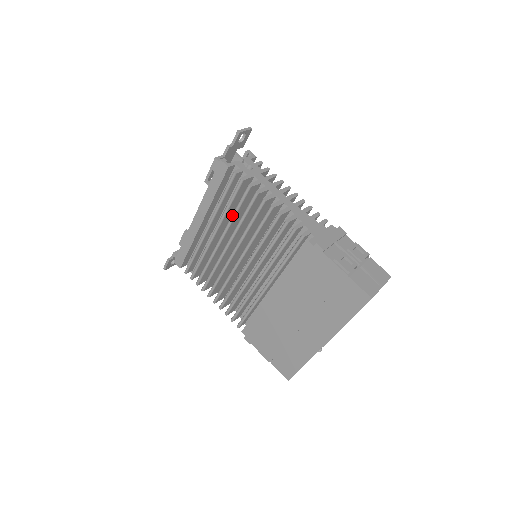
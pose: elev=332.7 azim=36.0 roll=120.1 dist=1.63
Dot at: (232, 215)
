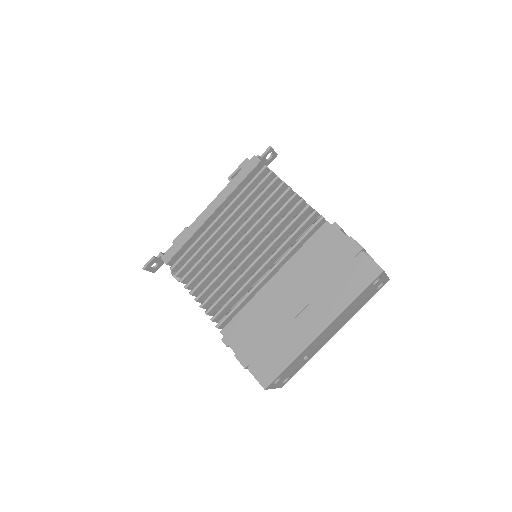
Dot at: (251, 203)
